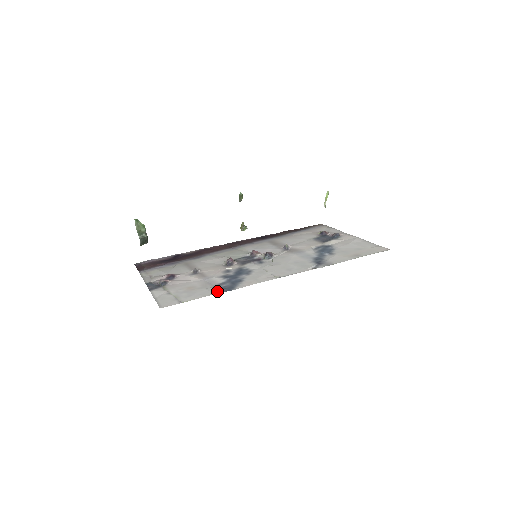
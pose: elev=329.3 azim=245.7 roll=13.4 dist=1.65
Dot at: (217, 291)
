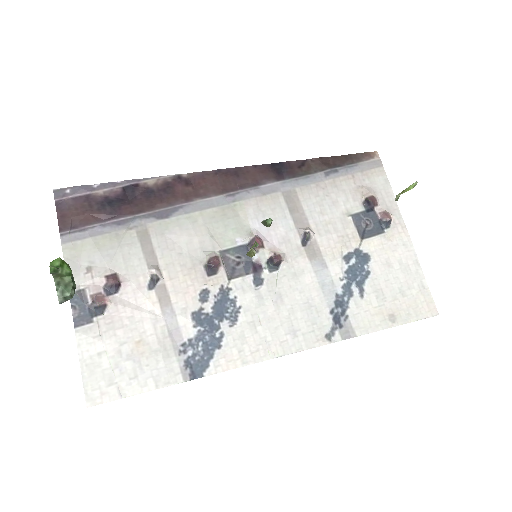
Dot at: (179, 374)
